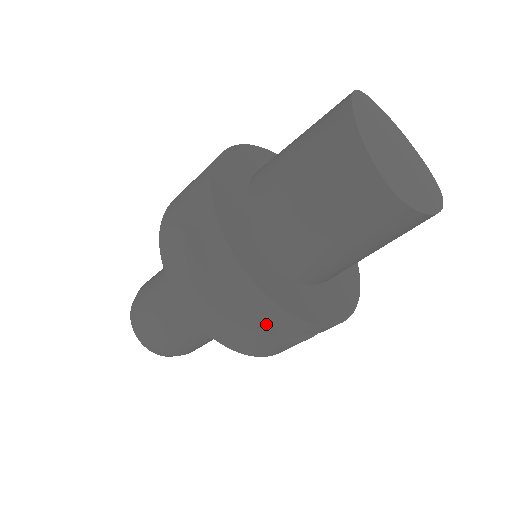
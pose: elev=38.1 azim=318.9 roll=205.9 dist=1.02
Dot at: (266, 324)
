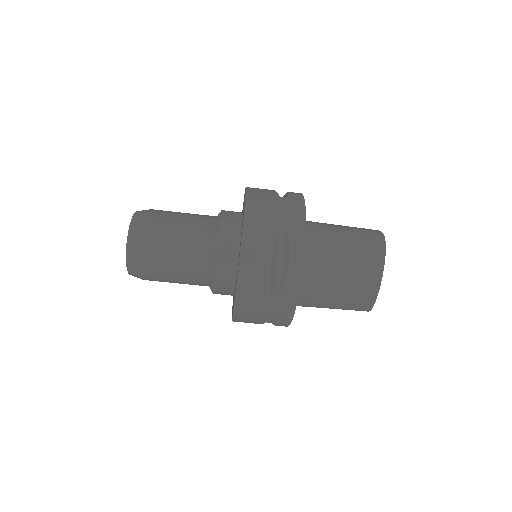
Dot at: (285, 229)
